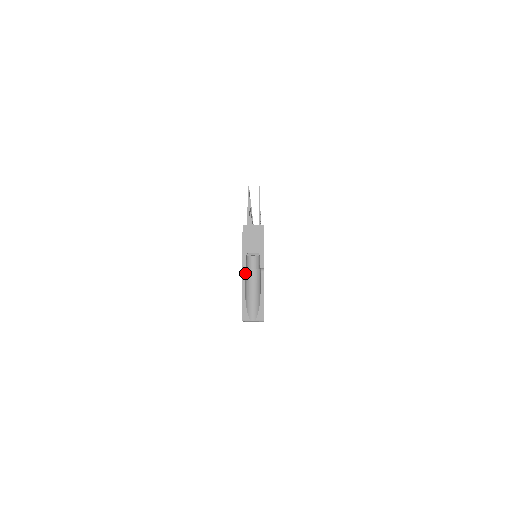
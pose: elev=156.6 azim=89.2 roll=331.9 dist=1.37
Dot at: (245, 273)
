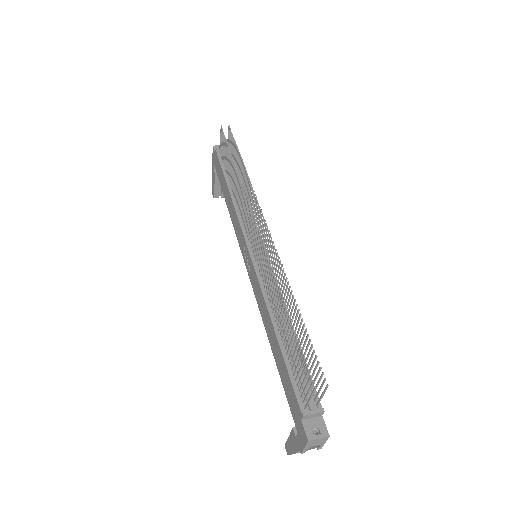
Dot at: occluded
